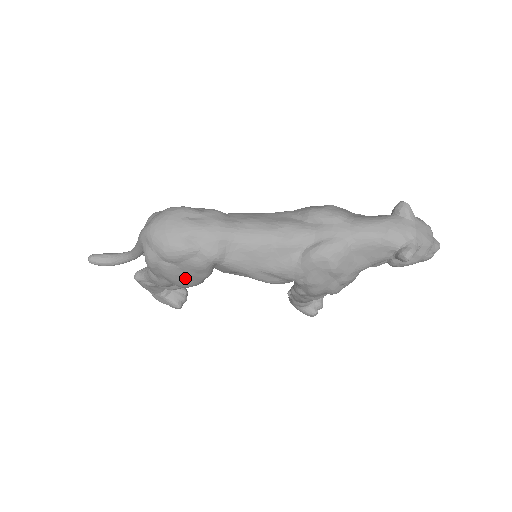
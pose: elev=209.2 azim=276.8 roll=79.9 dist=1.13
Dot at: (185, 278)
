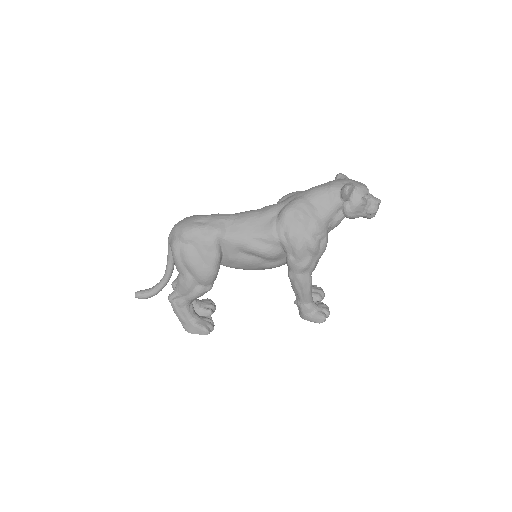
Dot at: (201, 261)
